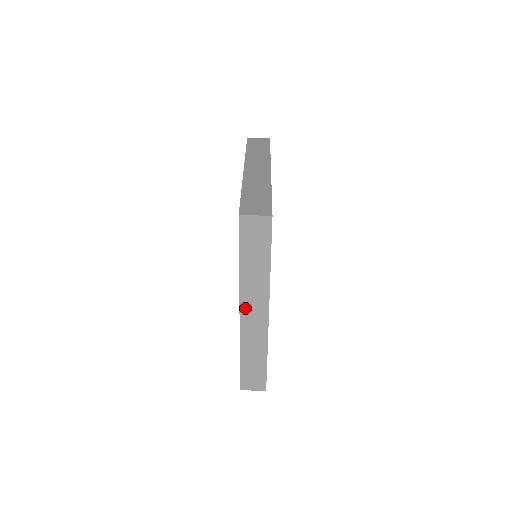
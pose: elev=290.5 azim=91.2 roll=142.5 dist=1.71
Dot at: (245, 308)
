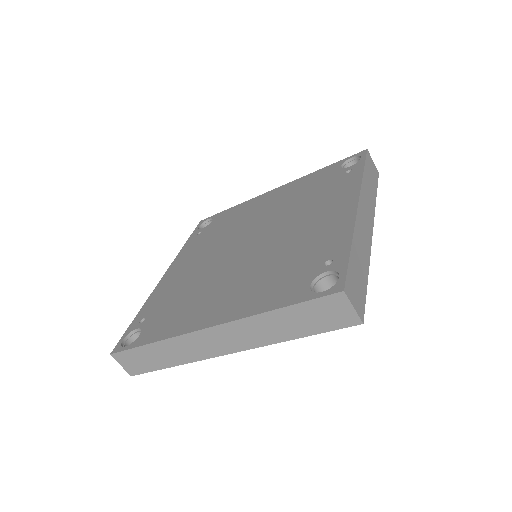
Dot at: (220, 331)
